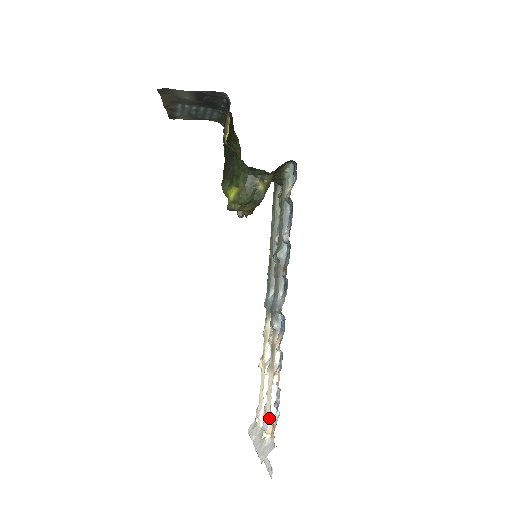
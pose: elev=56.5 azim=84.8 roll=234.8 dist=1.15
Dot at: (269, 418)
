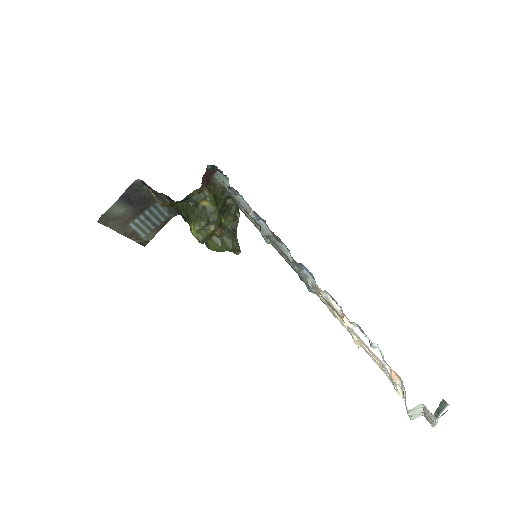
Dot at: (384, 366)
